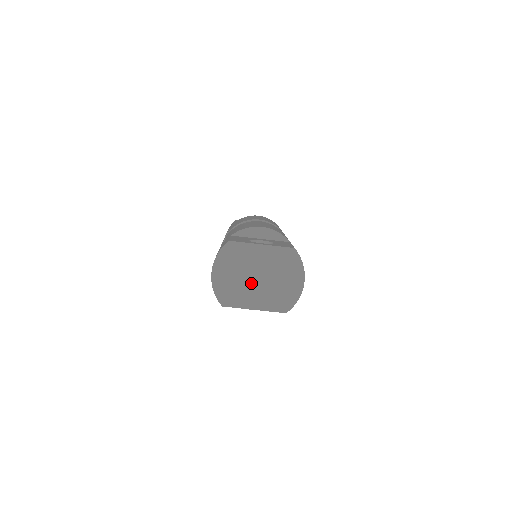
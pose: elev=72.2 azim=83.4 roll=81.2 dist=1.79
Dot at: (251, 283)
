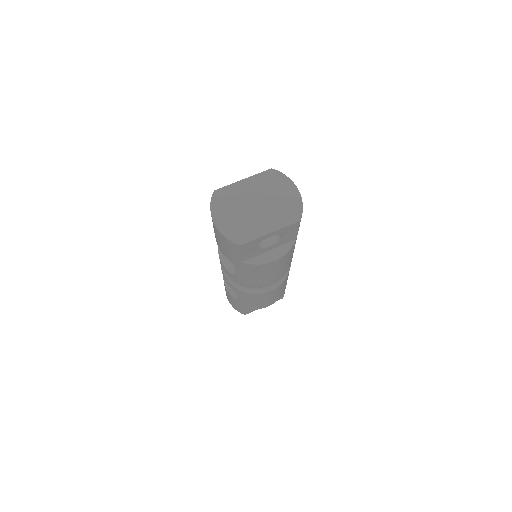
Dot at: (253, 213)
